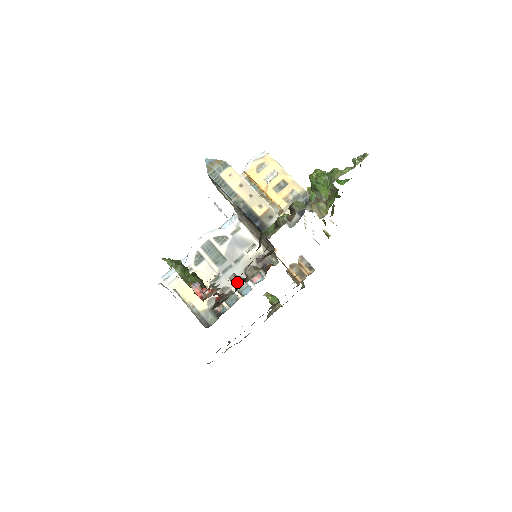
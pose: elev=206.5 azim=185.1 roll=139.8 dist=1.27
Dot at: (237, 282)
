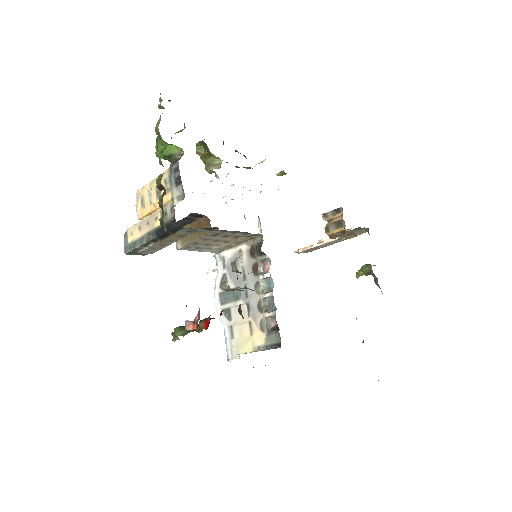
Dot at: (227, 284)
